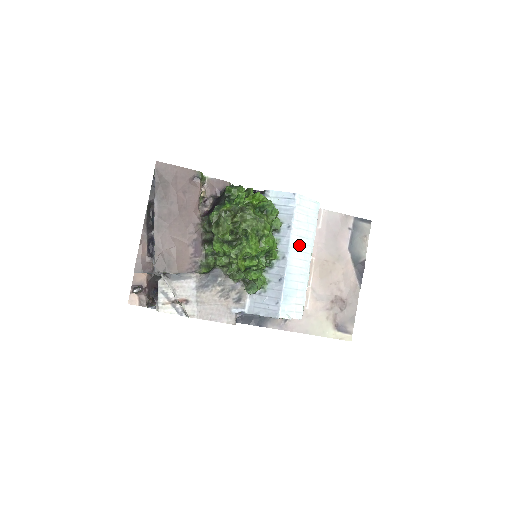
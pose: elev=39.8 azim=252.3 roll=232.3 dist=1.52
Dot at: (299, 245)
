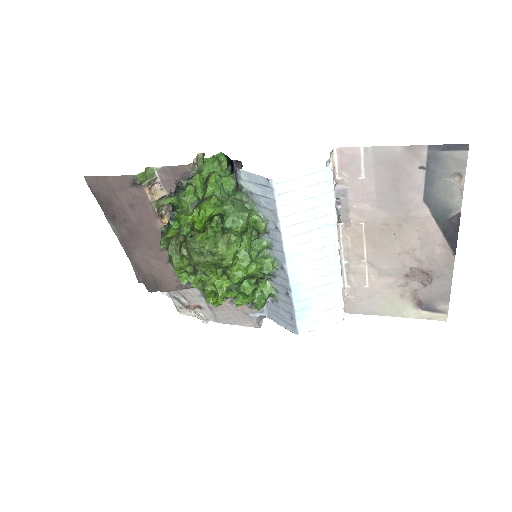
Dot at: (304, 244)
